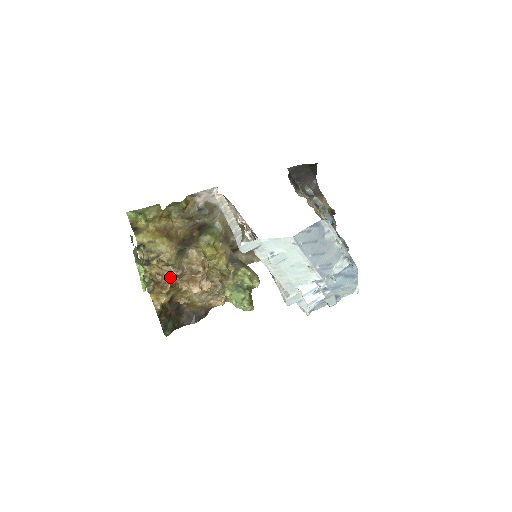
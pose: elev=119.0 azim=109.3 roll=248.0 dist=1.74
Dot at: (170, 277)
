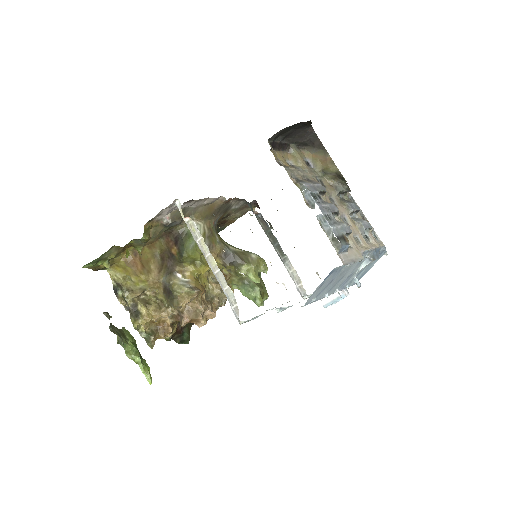
Dot at: (167, 318)
